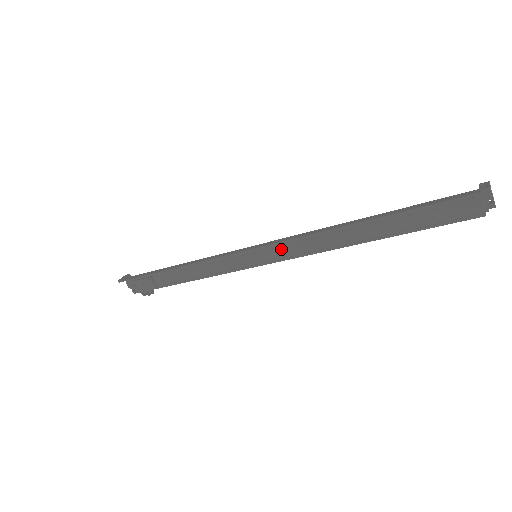
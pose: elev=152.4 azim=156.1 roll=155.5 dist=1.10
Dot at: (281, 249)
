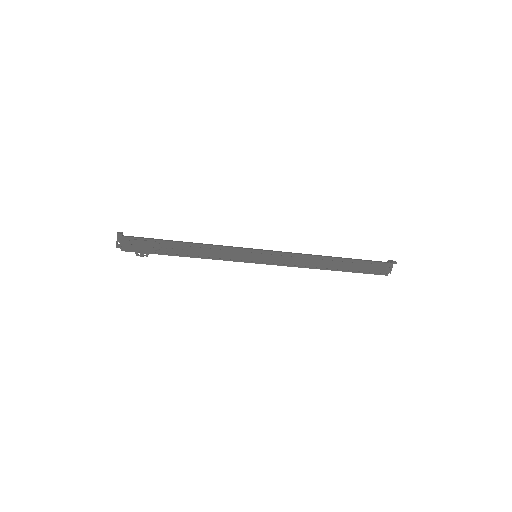
Dot at: (278, 257)
